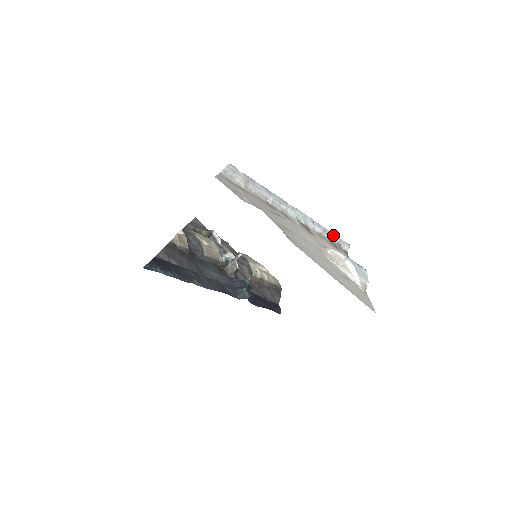
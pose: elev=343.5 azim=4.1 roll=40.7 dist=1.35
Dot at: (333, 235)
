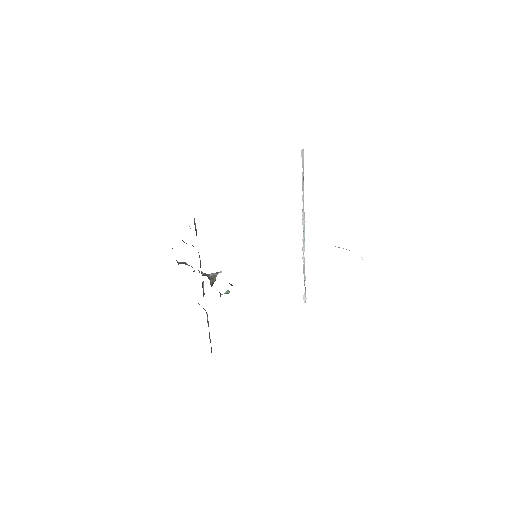
Dot at: (305, 277)
